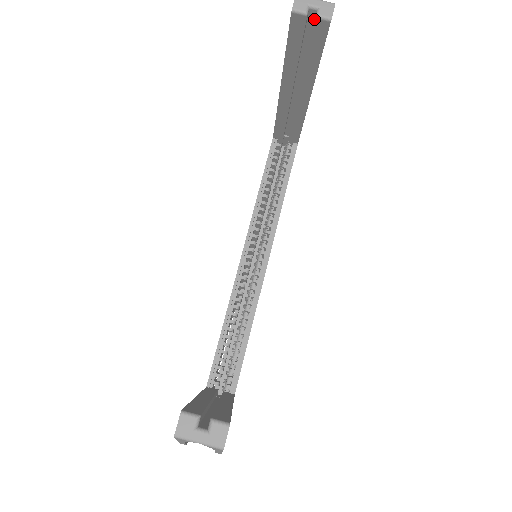
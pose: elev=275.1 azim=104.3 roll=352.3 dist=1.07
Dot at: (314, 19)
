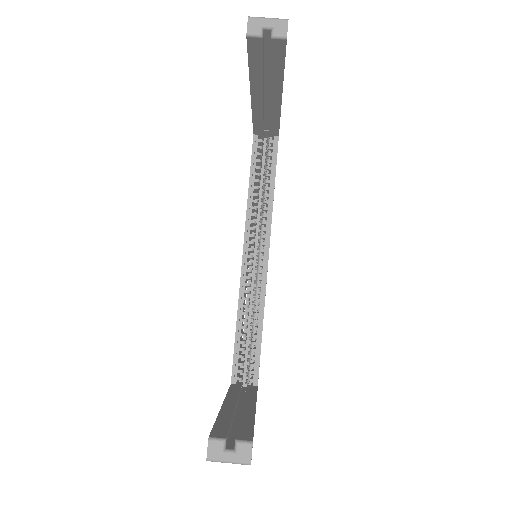
Dot at: (270, 37)
